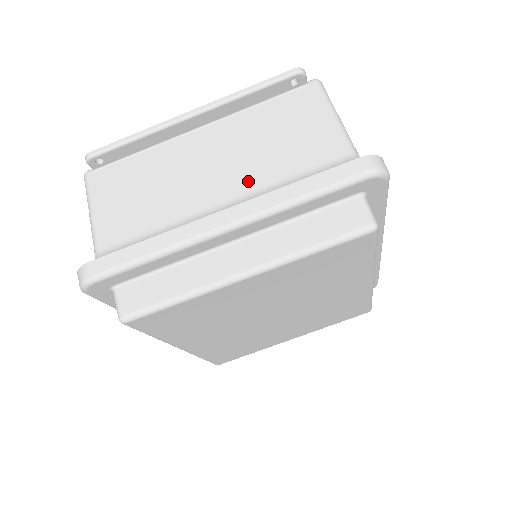
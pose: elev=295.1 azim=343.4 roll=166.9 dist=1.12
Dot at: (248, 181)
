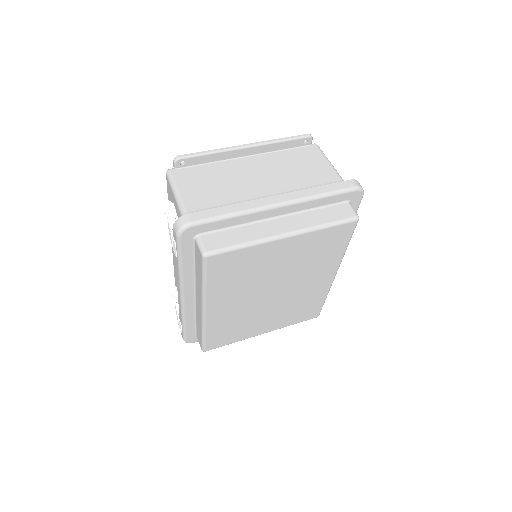
Dot at: (284, 186)
